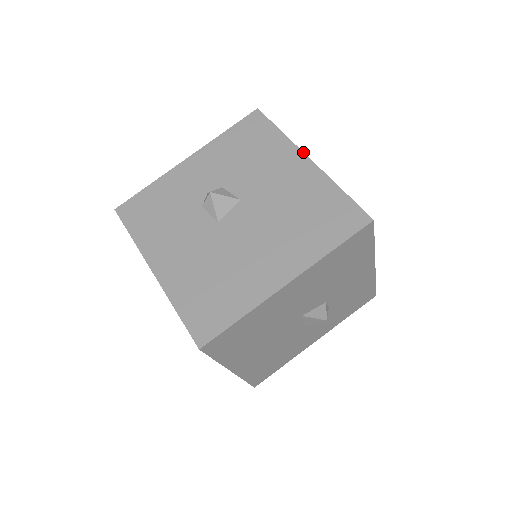
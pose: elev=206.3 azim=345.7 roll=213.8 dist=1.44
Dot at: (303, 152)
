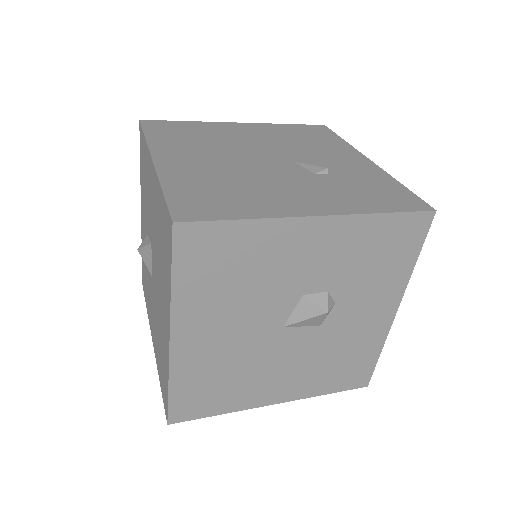
Dot at: (150, 155)
